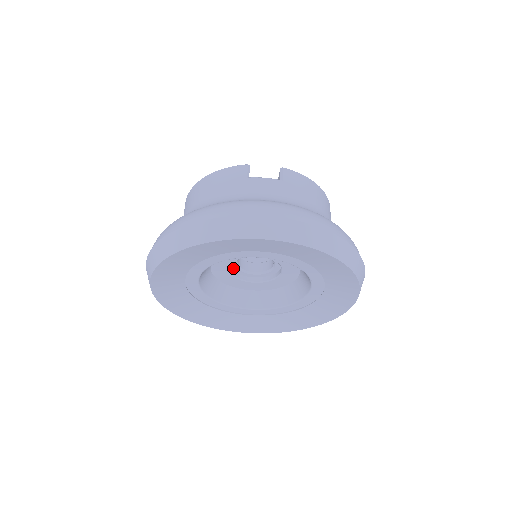
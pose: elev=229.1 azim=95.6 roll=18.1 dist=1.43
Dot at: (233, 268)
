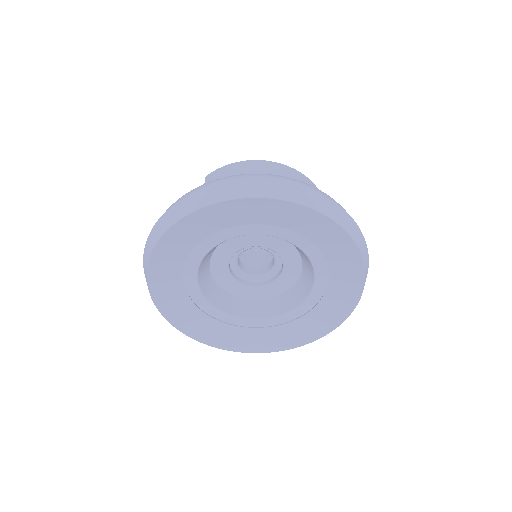
Dot at: (250, 280)
